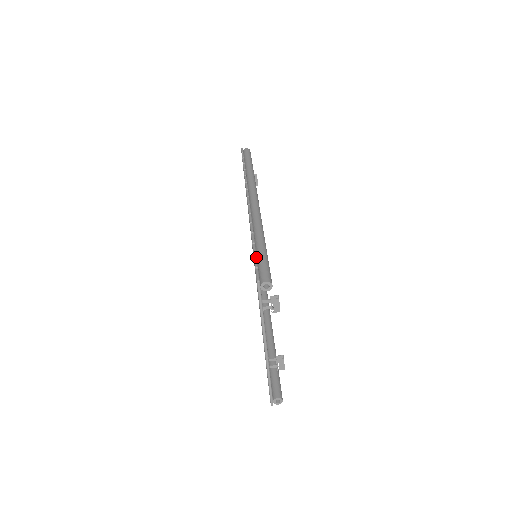
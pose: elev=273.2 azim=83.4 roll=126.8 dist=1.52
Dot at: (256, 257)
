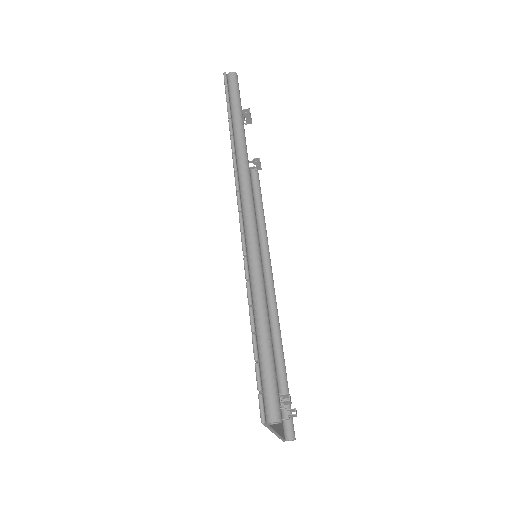
Dot at: (258, 366)
